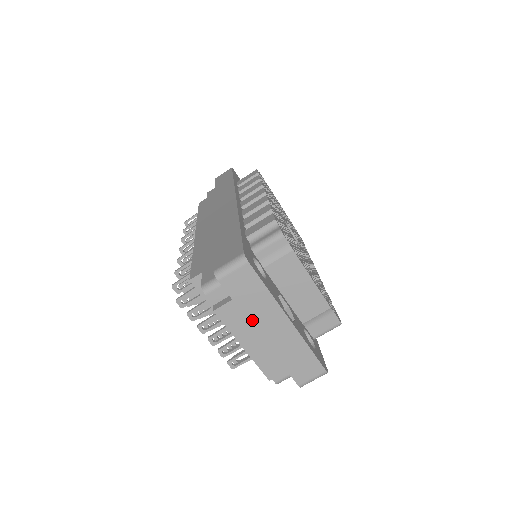
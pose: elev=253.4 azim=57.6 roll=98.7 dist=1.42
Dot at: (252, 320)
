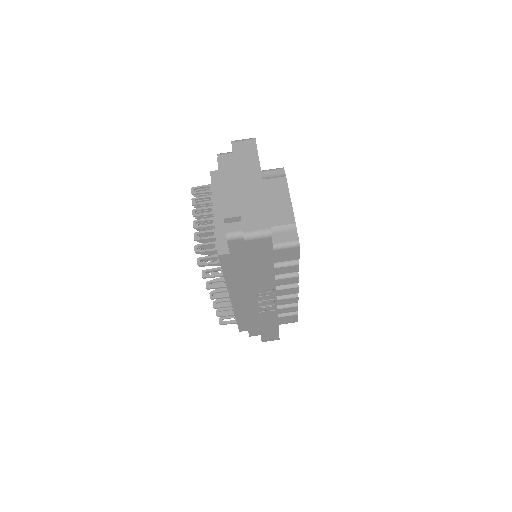
Dot at: (238, 172)
